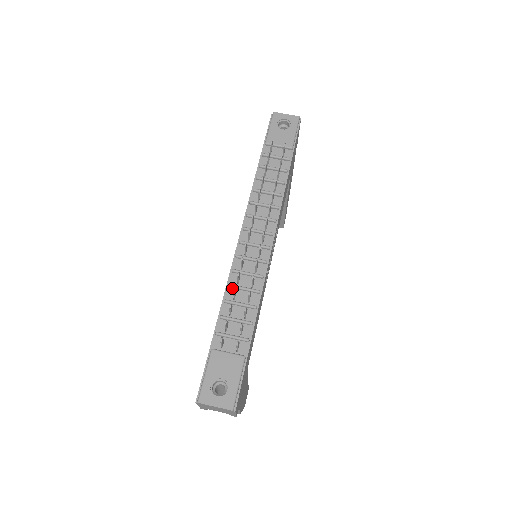
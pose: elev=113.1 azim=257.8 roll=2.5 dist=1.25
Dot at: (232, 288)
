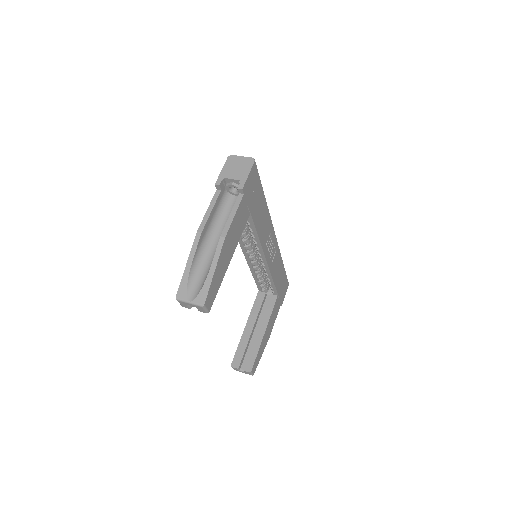
Dot at: occluded
